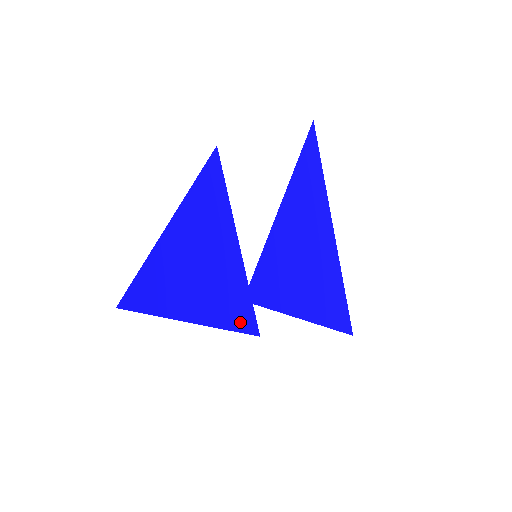
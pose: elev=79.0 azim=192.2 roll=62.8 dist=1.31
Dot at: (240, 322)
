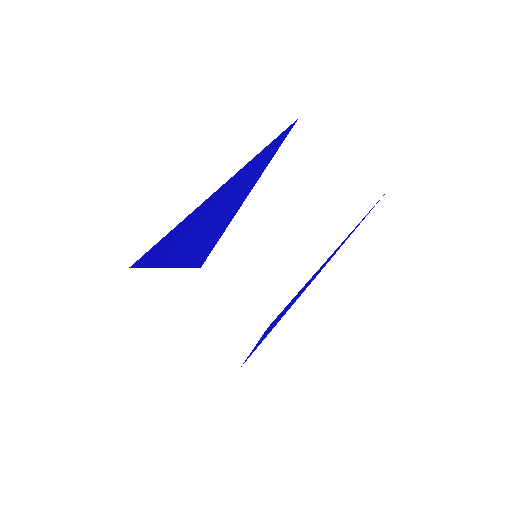
Dot at: (197, 260)
